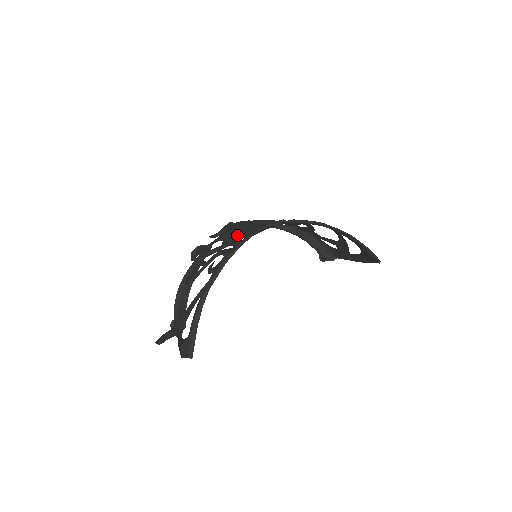
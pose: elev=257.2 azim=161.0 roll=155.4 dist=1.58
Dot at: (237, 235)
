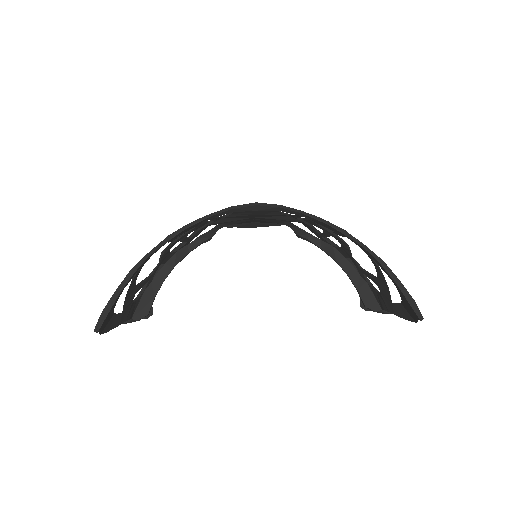
Dot at: occluded
